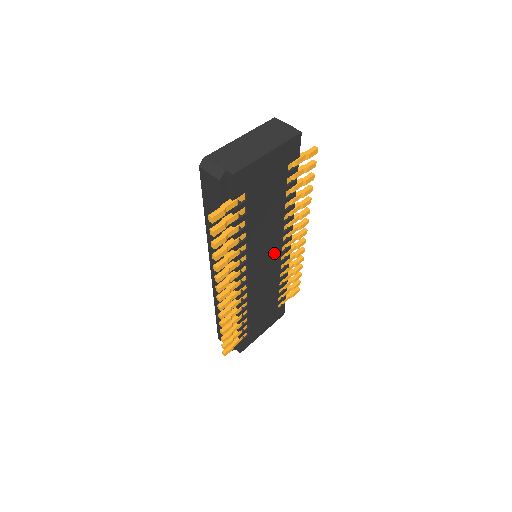
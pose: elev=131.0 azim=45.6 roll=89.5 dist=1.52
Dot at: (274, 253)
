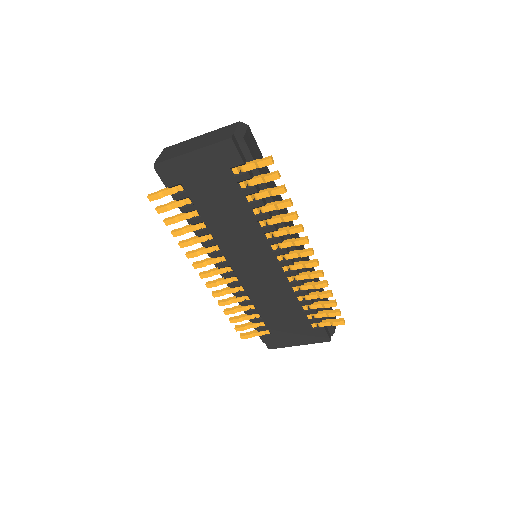
Dot at: (264, 259)
